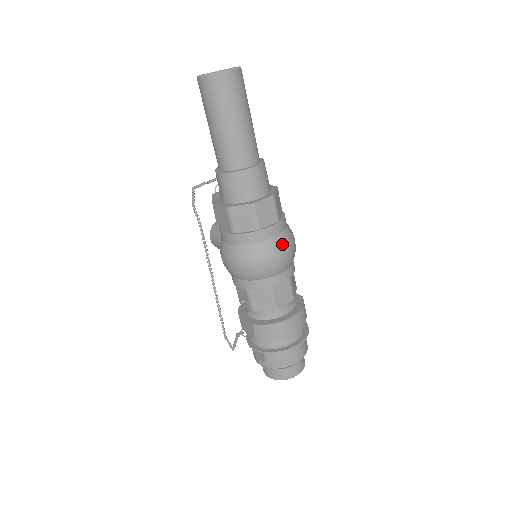
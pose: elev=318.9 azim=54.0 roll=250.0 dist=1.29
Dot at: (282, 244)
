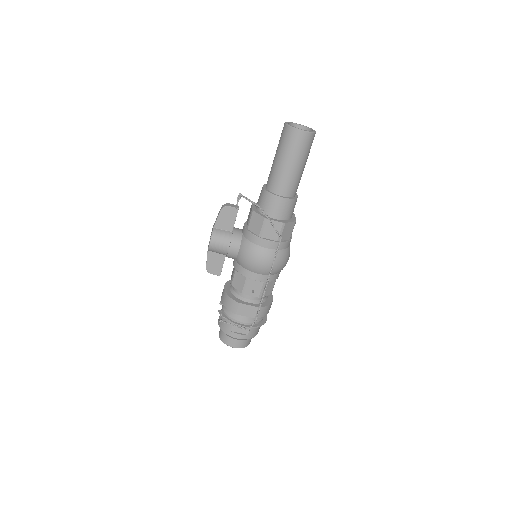
Dot at: occluded
